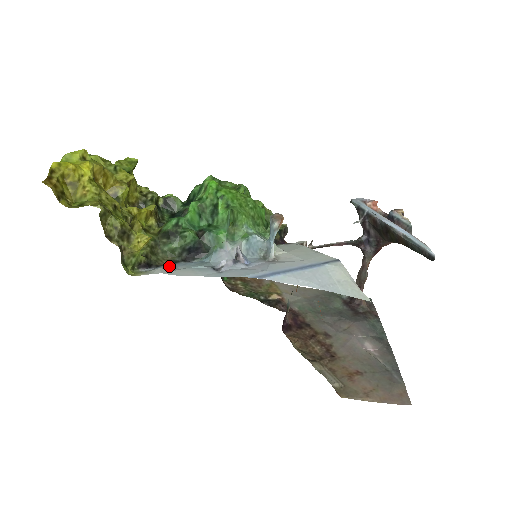
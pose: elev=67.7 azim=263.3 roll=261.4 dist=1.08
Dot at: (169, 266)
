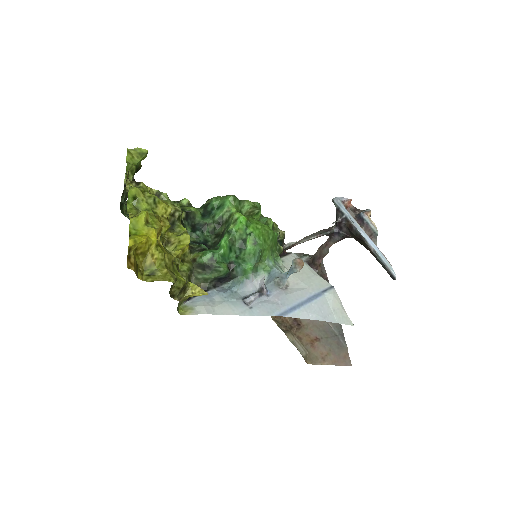
Dot at: (206, 297)
